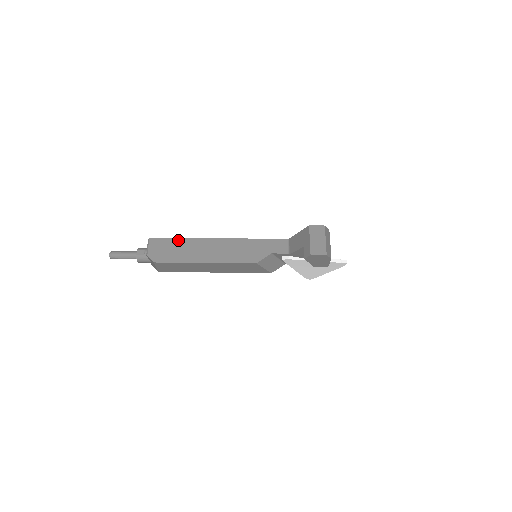
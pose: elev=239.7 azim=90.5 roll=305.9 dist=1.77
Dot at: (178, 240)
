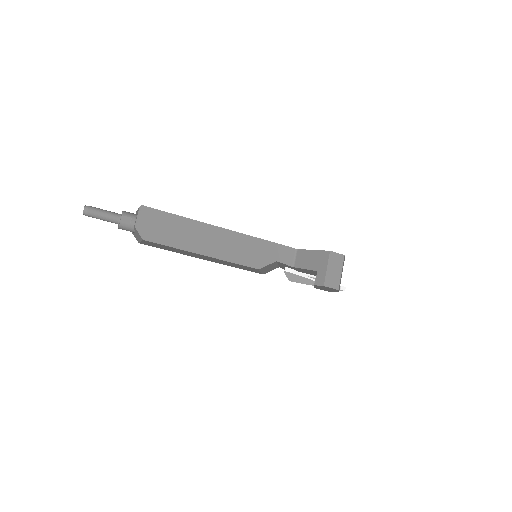
Dot at: (177, 218)
